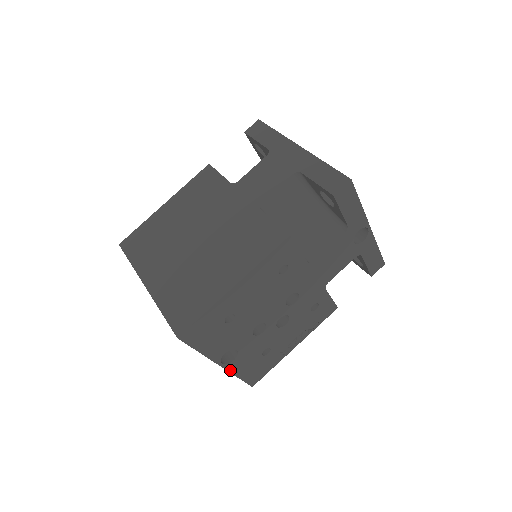
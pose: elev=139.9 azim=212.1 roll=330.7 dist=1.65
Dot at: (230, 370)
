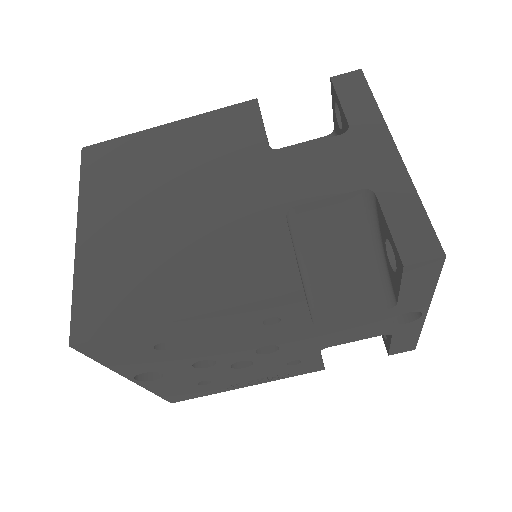
Dot at: (145, 386)
